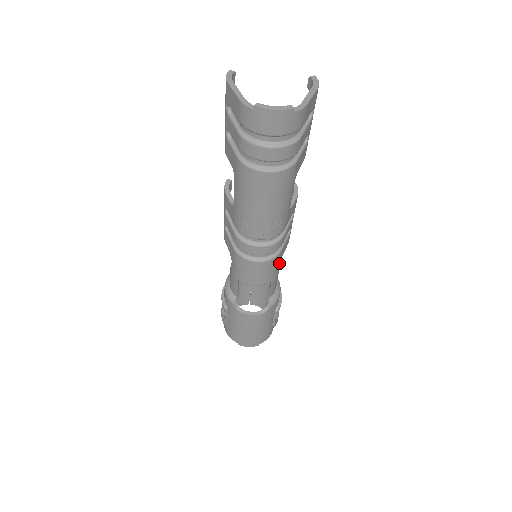
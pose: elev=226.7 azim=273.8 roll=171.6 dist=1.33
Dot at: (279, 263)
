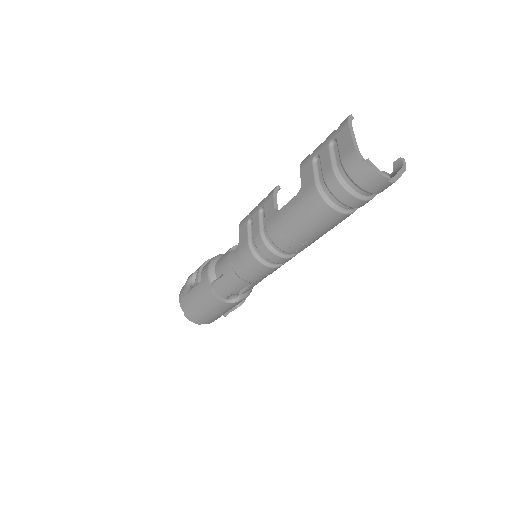
Dot at: occluded
